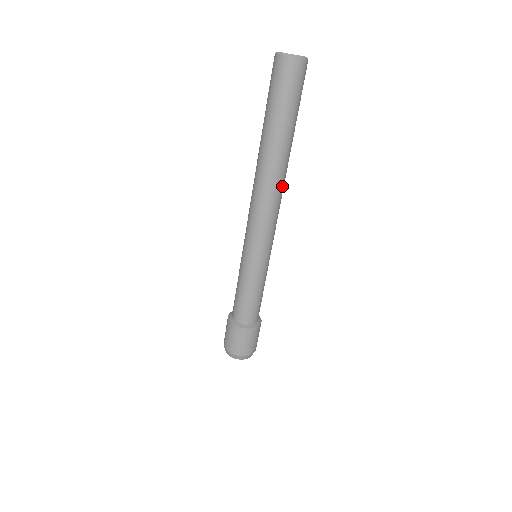
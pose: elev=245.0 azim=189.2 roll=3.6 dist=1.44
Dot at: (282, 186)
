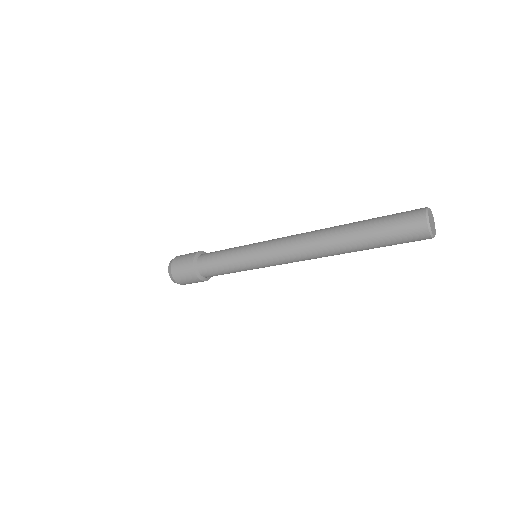
Dot at: occluded
